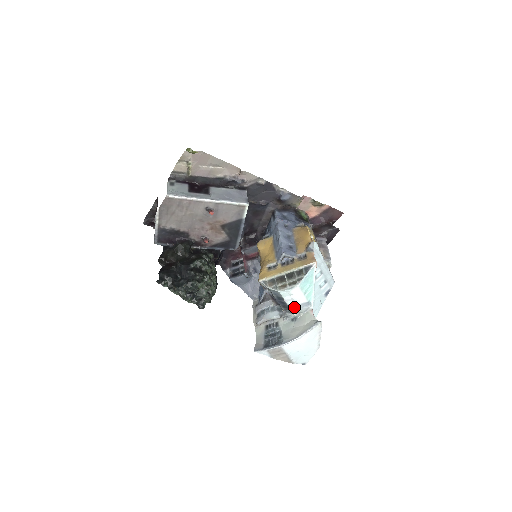
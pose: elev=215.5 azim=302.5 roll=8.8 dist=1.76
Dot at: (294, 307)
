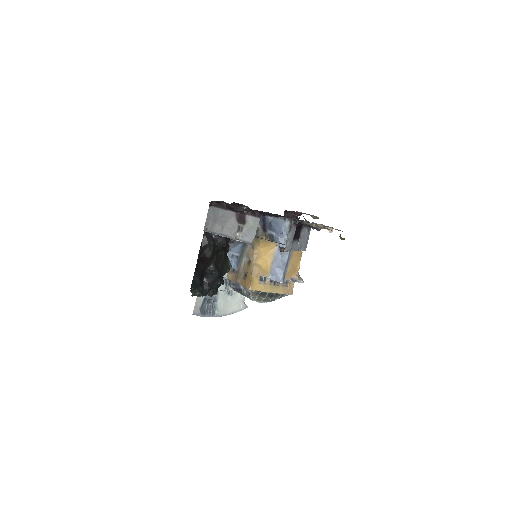
Dot at: occluded
